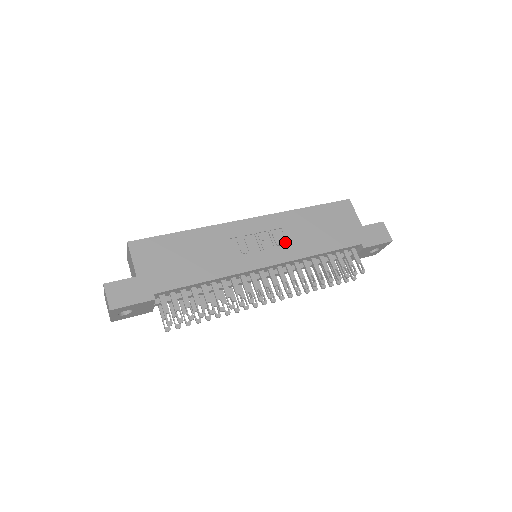
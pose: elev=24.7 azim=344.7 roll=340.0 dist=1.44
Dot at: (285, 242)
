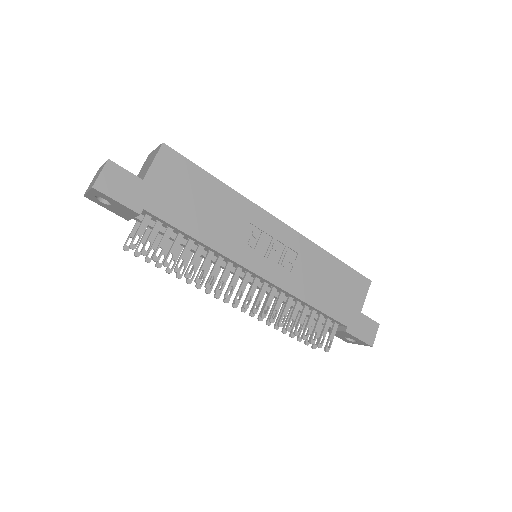
Dot at: (290, 268)
